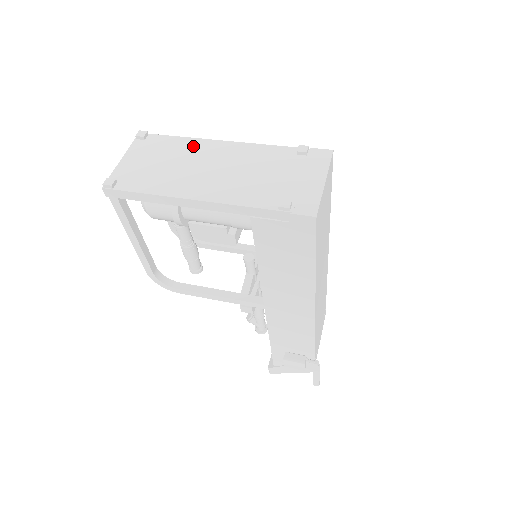
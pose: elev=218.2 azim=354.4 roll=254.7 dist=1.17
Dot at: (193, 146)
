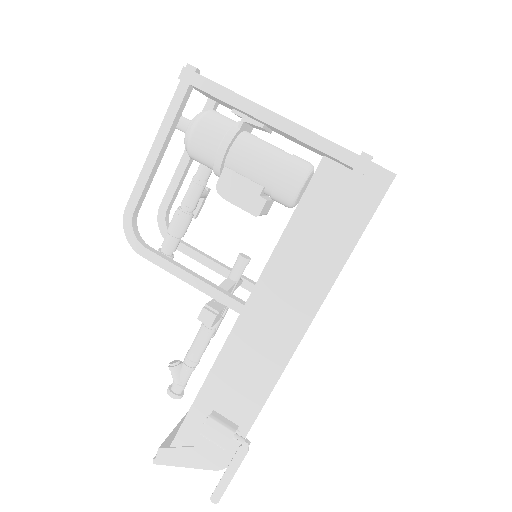
Dot at: occluded
